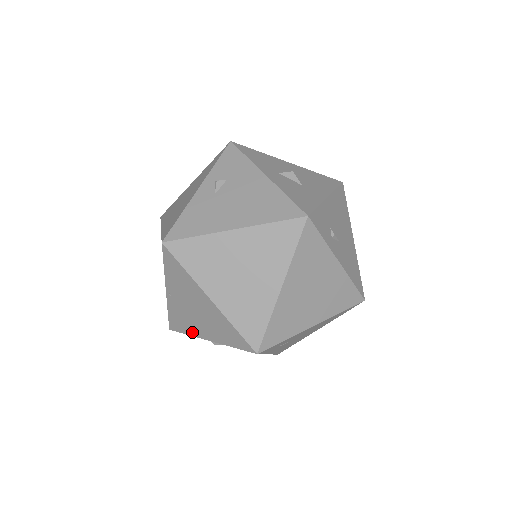
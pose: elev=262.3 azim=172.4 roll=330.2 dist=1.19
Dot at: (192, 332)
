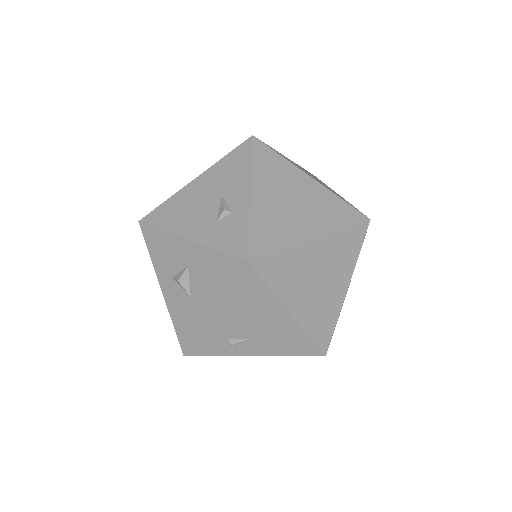
Dot at: occluded
